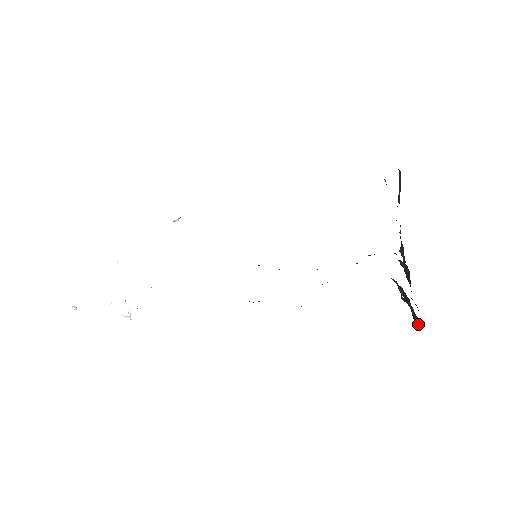
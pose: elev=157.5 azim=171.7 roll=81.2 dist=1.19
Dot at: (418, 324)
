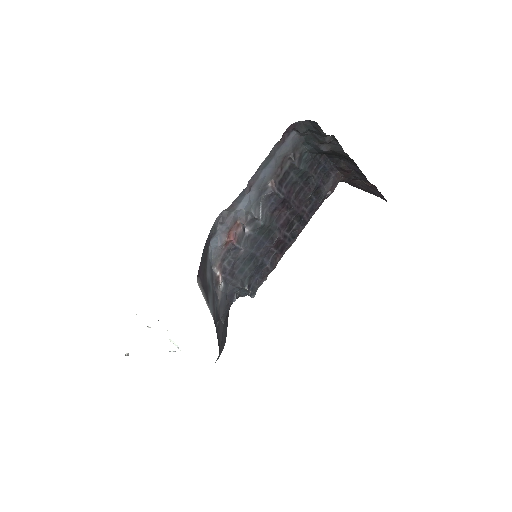
Dot at: (313, 122)
